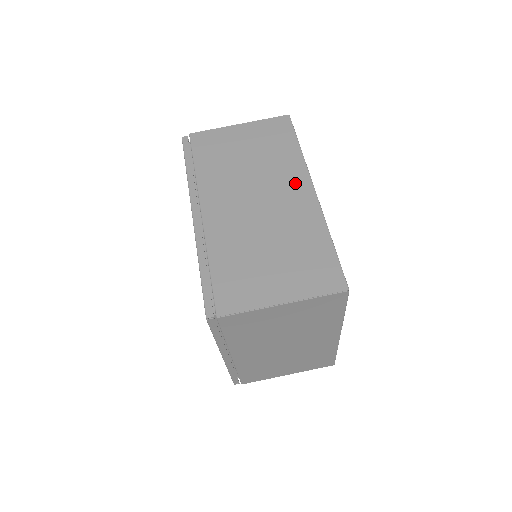
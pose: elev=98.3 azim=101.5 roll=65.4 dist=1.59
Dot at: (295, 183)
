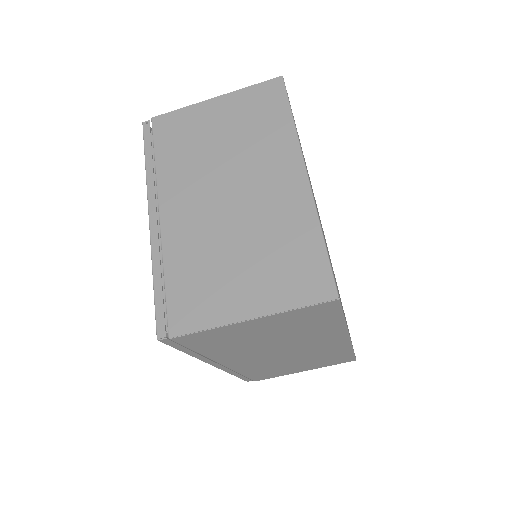
Dot at: (329, 340)
